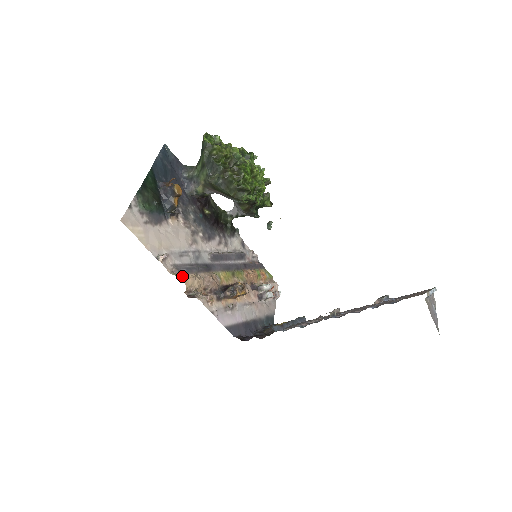
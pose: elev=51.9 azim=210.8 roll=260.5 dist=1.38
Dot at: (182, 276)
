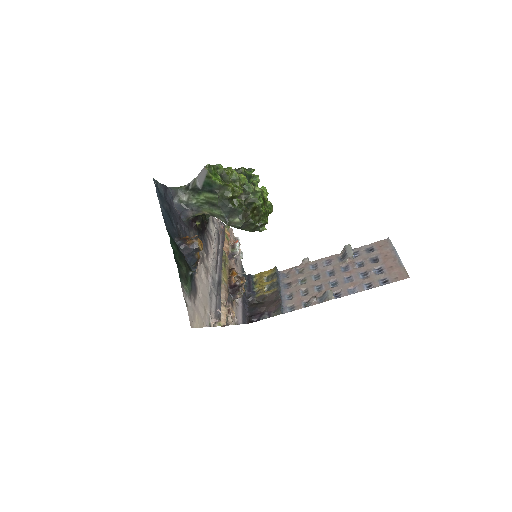
Dot at: (223, 320)
